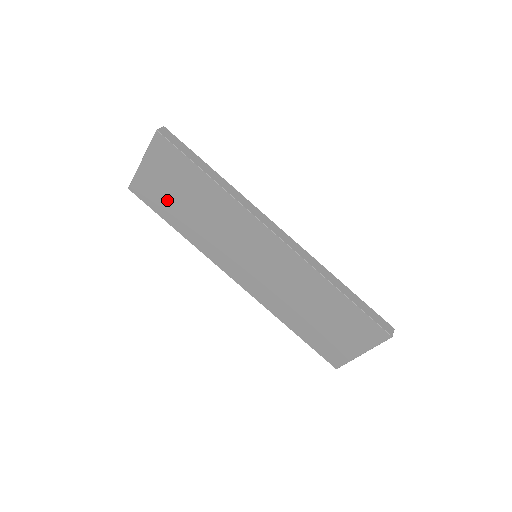
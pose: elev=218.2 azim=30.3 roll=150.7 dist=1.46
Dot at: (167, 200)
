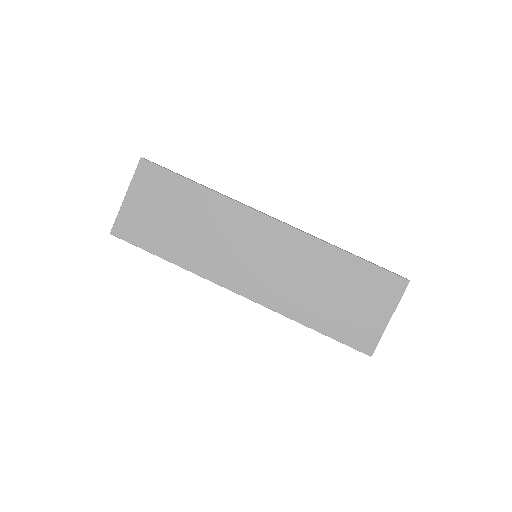
Dot at: (155, 228)
